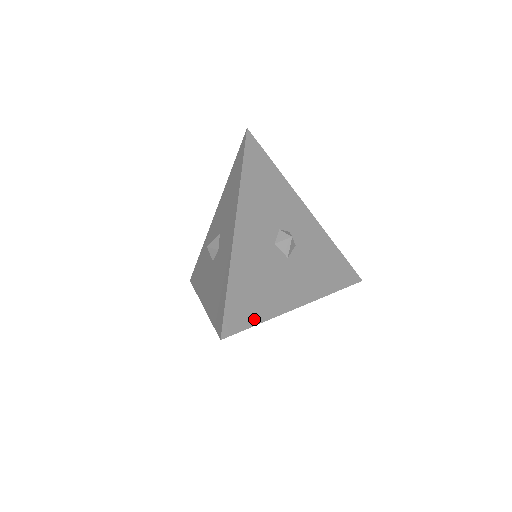
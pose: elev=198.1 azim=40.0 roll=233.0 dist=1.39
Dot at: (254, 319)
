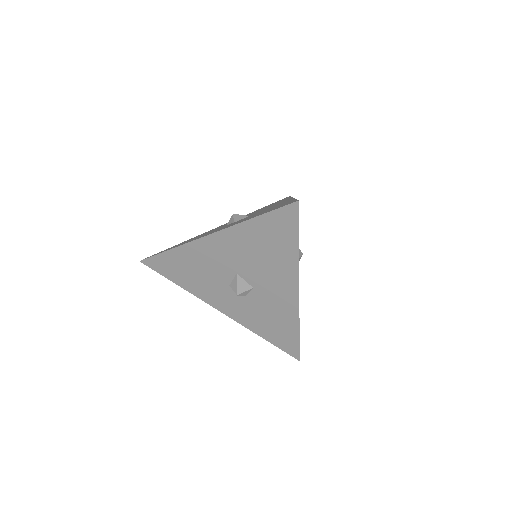
Dot at: (298, 236)
